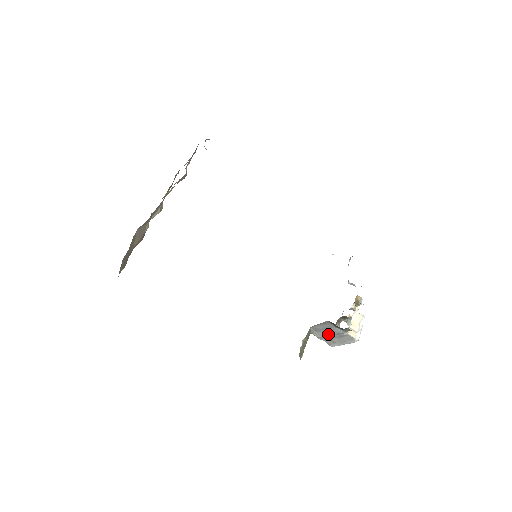
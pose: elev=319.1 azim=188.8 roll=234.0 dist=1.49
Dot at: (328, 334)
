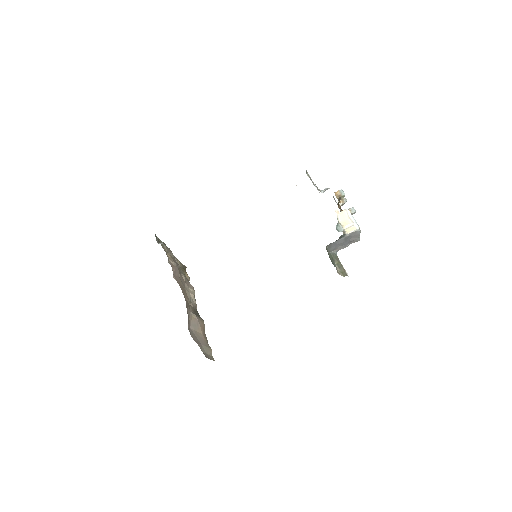
Dot at: (343, 244)
